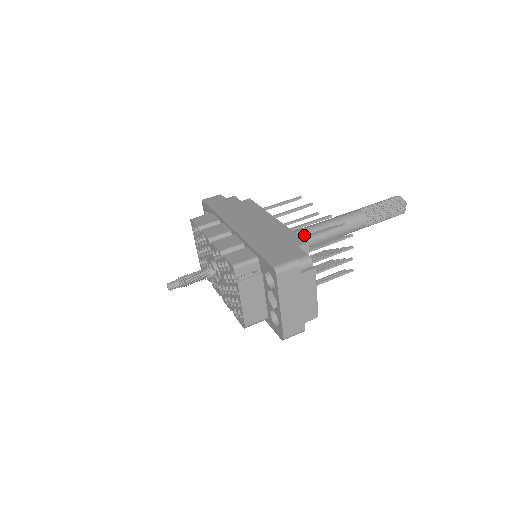
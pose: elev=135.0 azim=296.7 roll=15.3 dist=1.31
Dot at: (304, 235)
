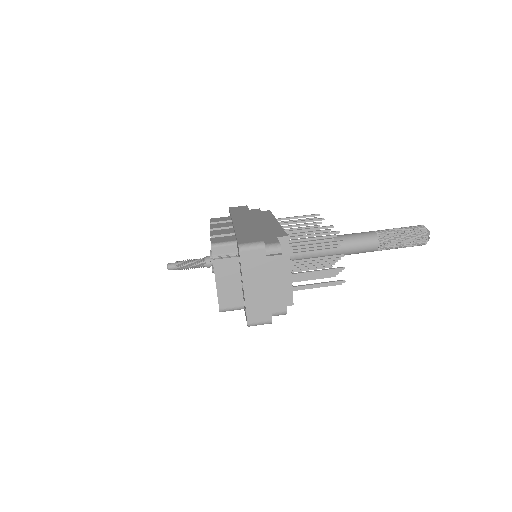
Dot at: (306, 244)
